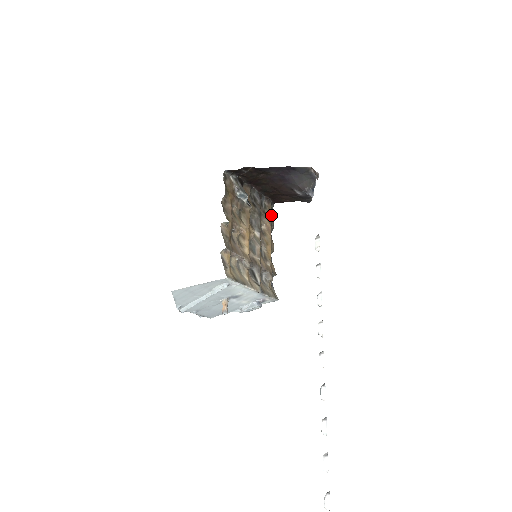
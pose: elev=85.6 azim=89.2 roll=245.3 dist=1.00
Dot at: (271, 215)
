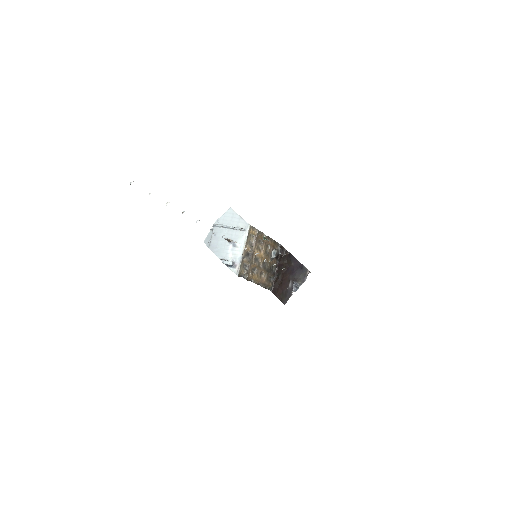
Dot at: (266, 287)
